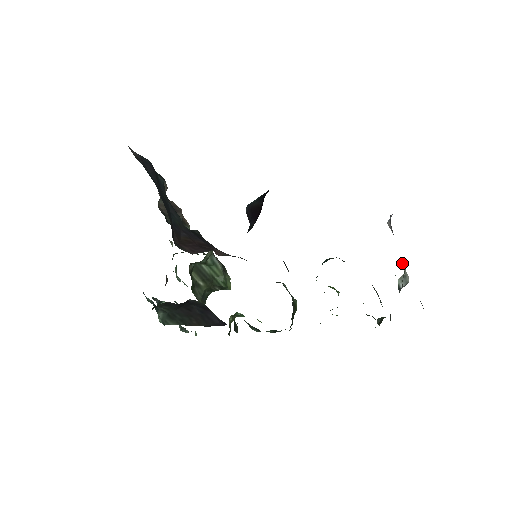
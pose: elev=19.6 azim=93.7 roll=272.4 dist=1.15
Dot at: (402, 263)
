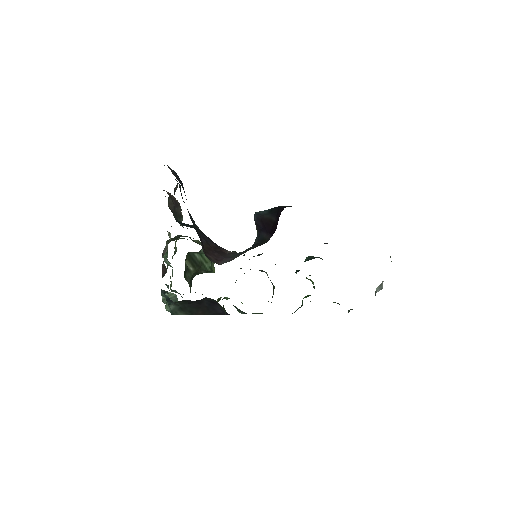
Dot at: occluded
